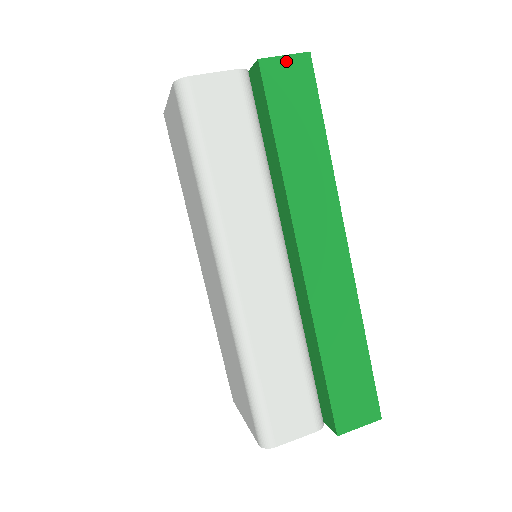
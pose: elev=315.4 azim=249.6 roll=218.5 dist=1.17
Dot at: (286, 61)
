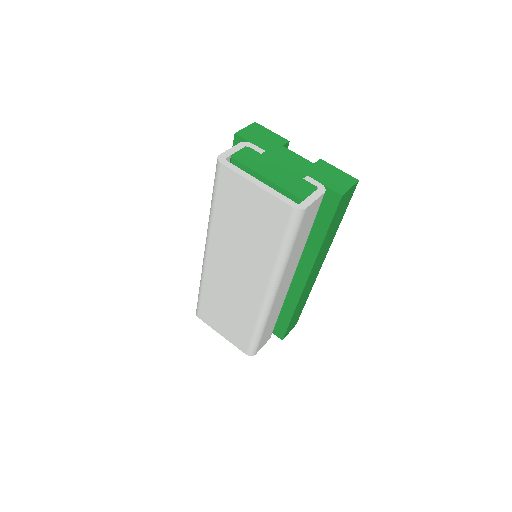
Dot at: (350, 191)
